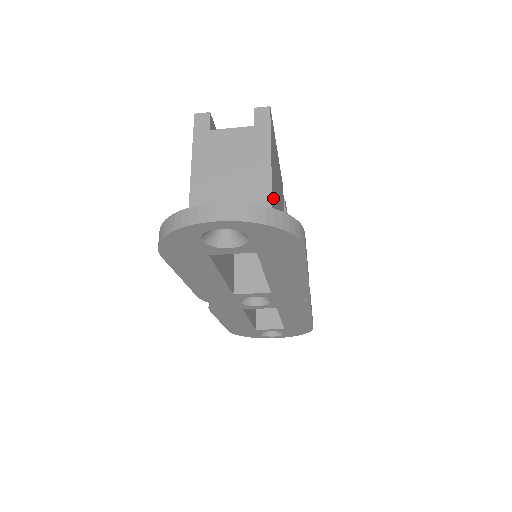
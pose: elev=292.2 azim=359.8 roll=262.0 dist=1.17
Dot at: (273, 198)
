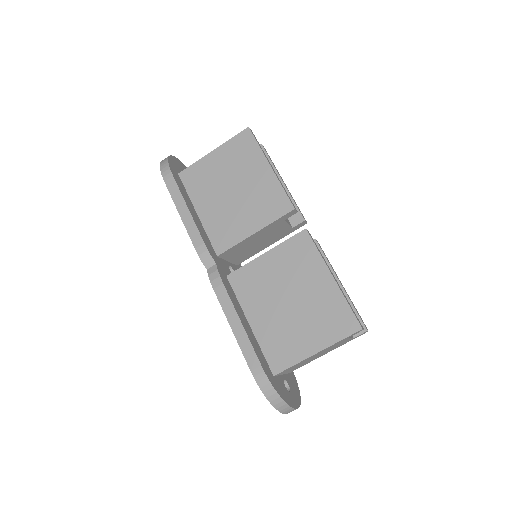
Dot at: occluded
